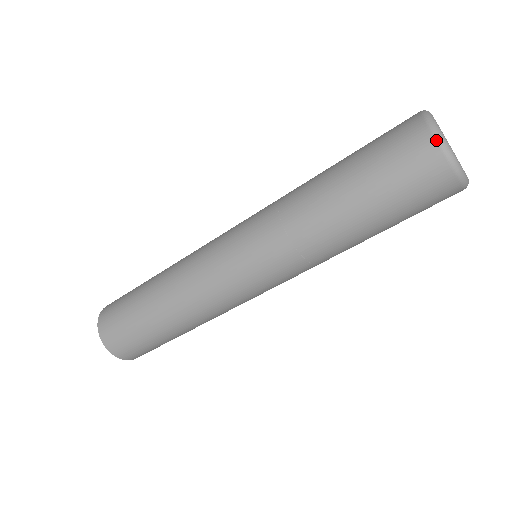
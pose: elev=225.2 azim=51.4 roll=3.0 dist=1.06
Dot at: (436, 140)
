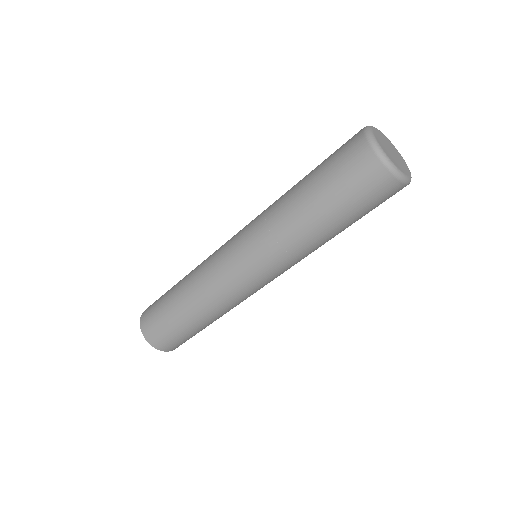
Dot at: (394, 176)
